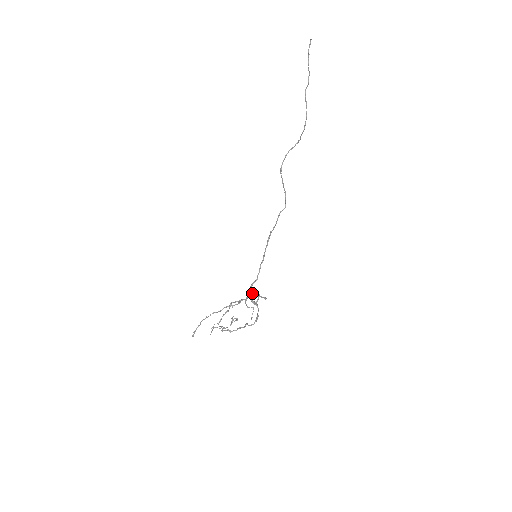
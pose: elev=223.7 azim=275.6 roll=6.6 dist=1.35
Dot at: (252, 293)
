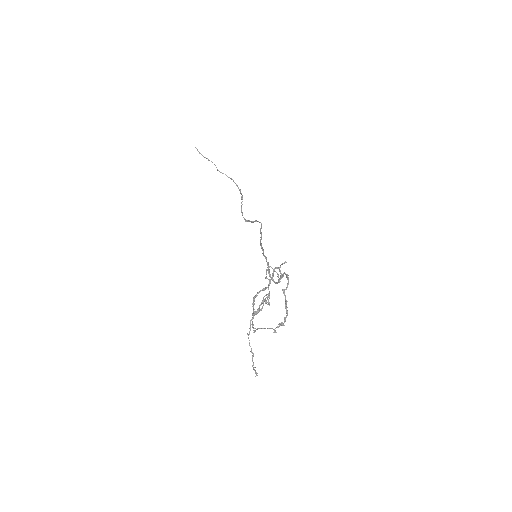
Dot at: (272, 274)
